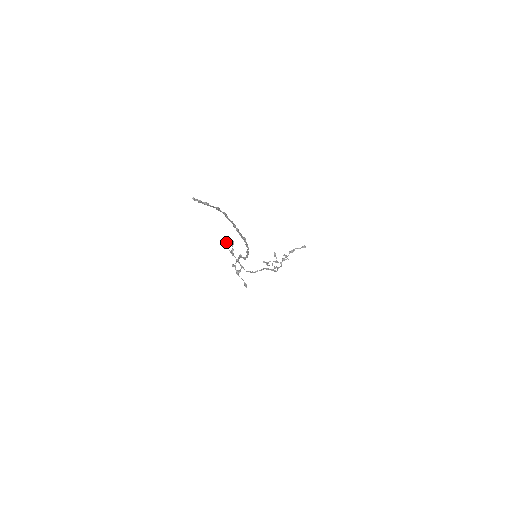
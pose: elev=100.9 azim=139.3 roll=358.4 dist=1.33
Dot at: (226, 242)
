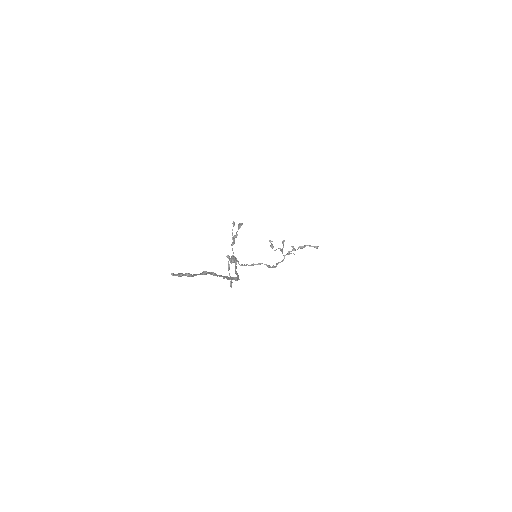
Dot at: (233, 224)
